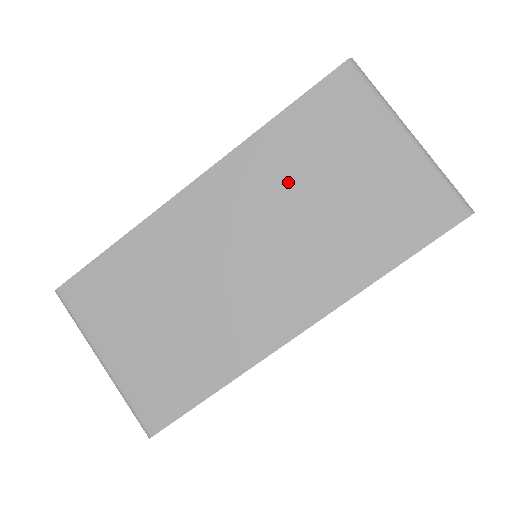
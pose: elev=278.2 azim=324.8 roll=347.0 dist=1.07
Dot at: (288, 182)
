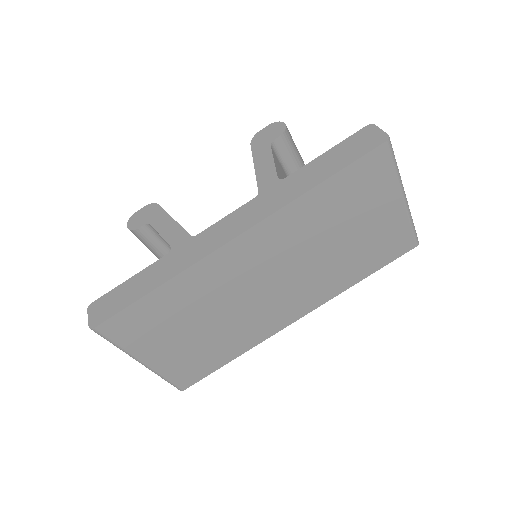
Dot at: (314, 234)
